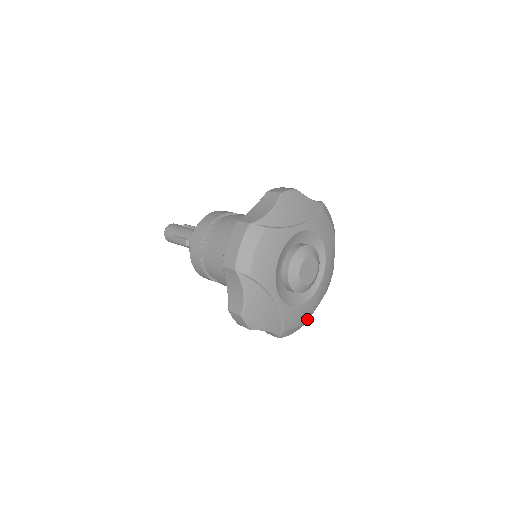
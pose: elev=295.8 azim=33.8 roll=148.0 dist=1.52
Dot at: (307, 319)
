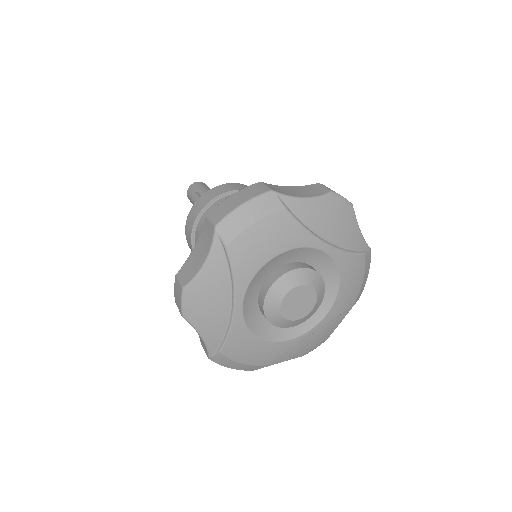
Dot at: (257, 365)
